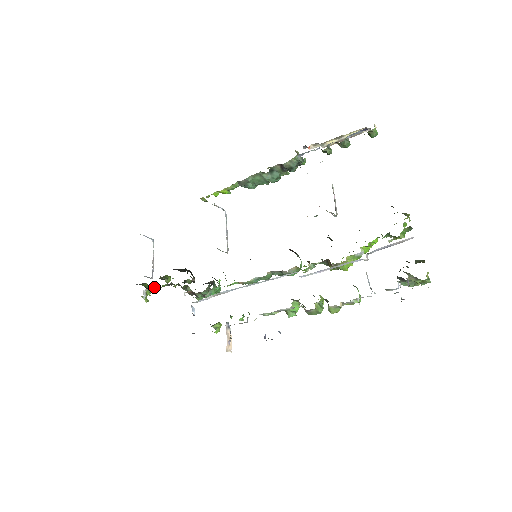
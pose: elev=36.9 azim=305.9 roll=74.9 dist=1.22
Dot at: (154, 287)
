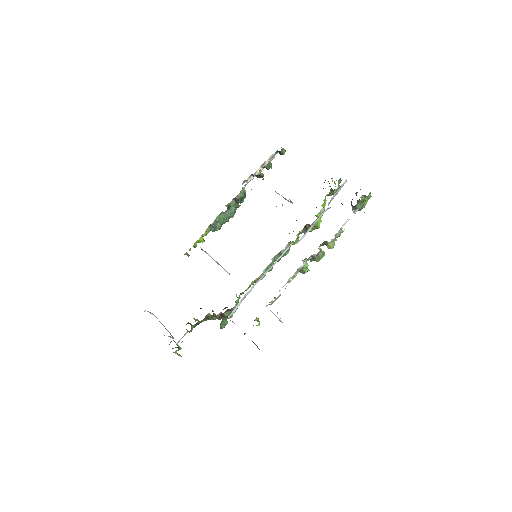
Dot at: (184, 335)
